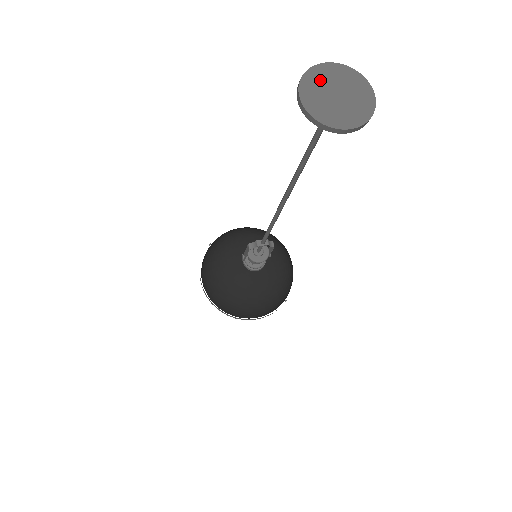
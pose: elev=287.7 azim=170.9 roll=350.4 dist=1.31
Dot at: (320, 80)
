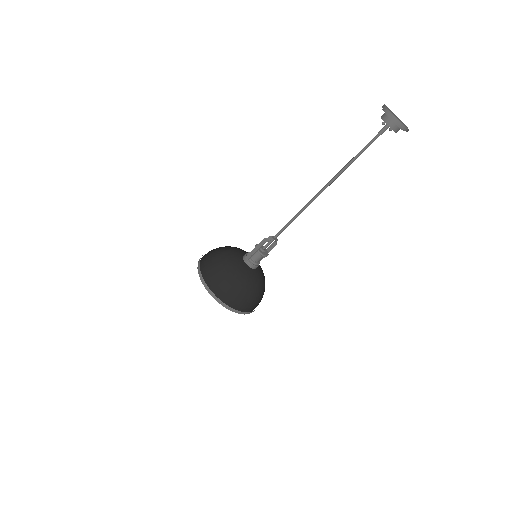
Dot at: occluded
